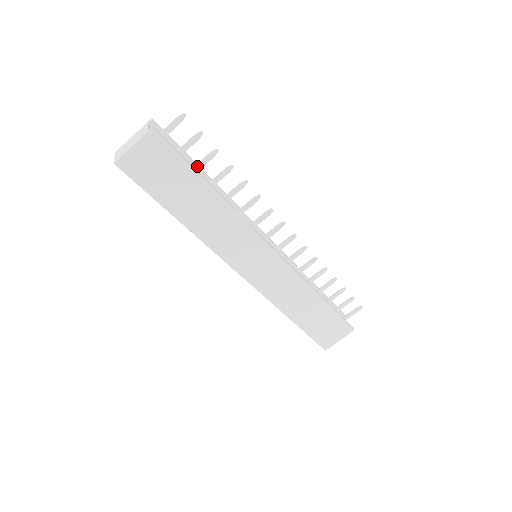
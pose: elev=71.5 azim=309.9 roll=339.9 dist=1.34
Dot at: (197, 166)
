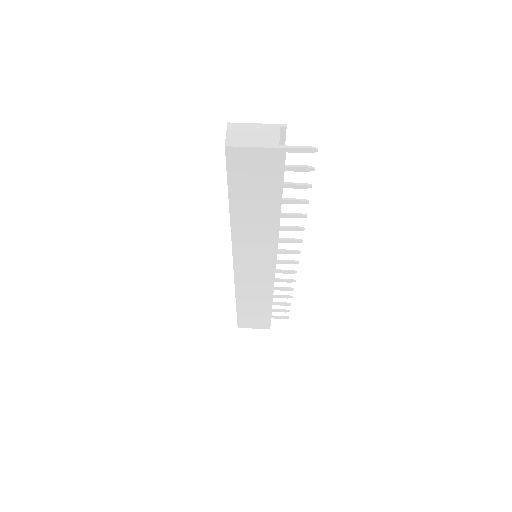
Dot at: (284, 185)
